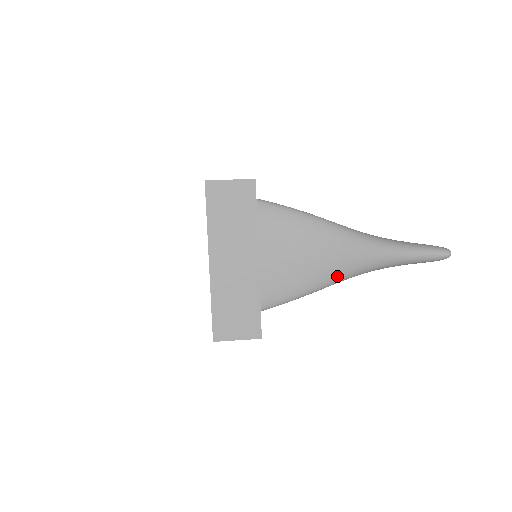
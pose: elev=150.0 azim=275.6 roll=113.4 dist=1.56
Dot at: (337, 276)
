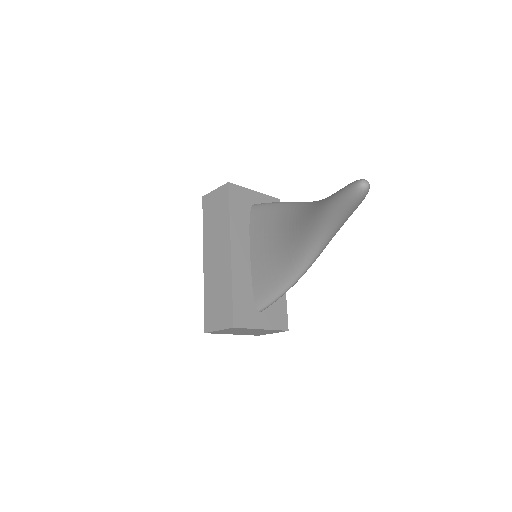
Dot at: (301, 255)
